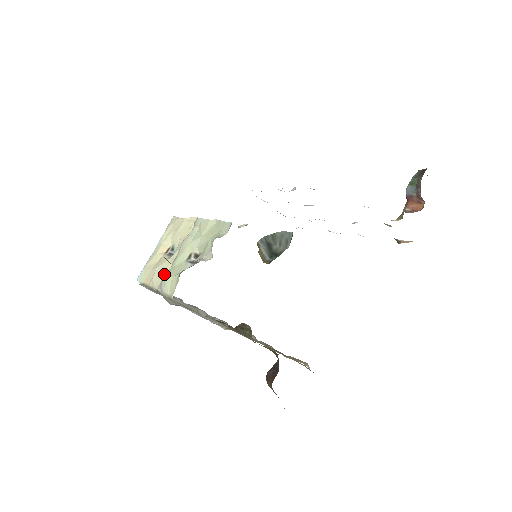
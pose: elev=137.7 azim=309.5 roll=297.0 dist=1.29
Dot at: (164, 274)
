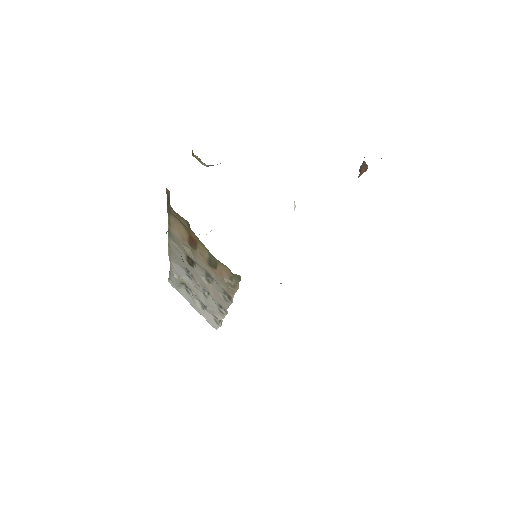
Dot at: occluded
